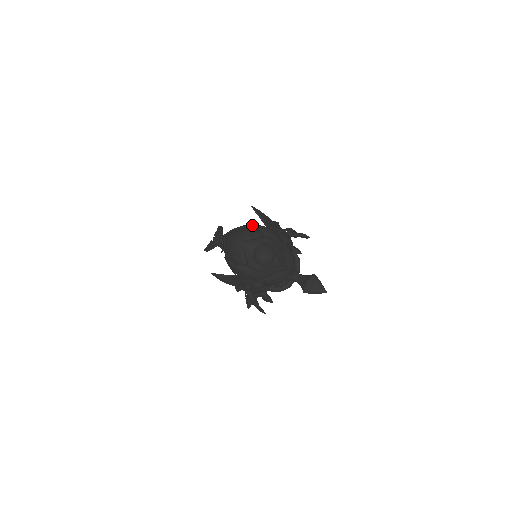
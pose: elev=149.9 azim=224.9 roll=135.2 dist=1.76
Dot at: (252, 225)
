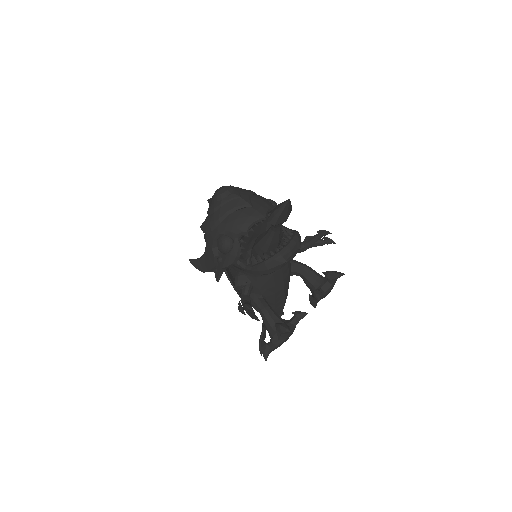
Dot at: occluded
